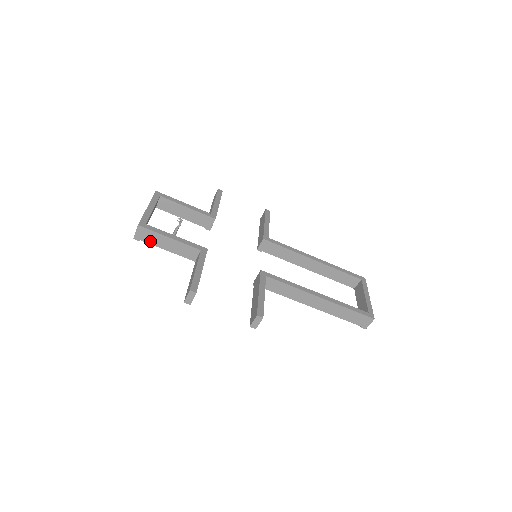
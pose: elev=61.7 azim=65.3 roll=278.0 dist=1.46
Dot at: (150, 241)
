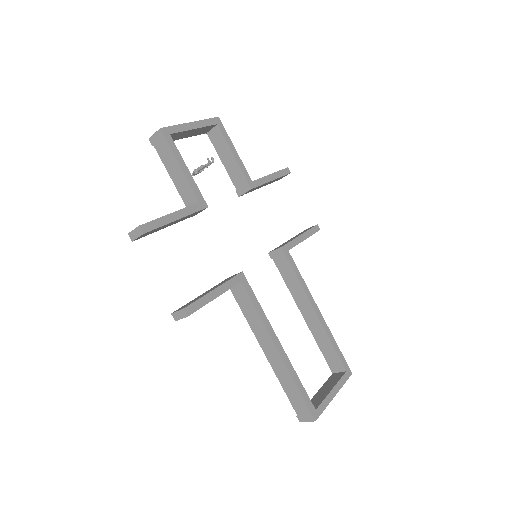
Dot at: (161, 154)
